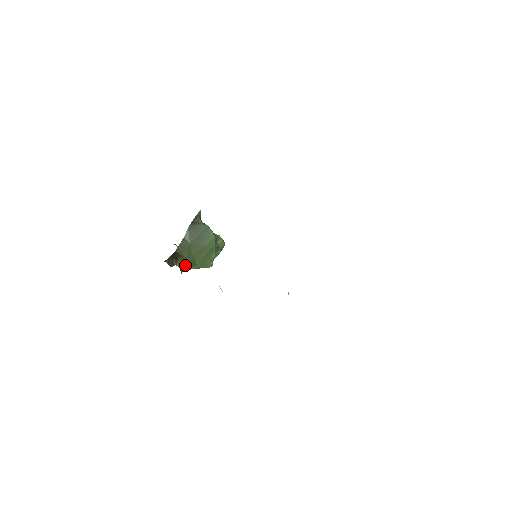
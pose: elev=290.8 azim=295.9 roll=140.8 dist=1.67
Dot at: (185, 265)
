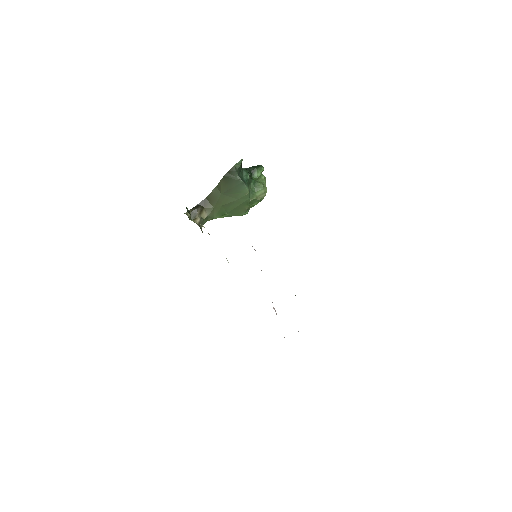
Dot at: (212, 215)
